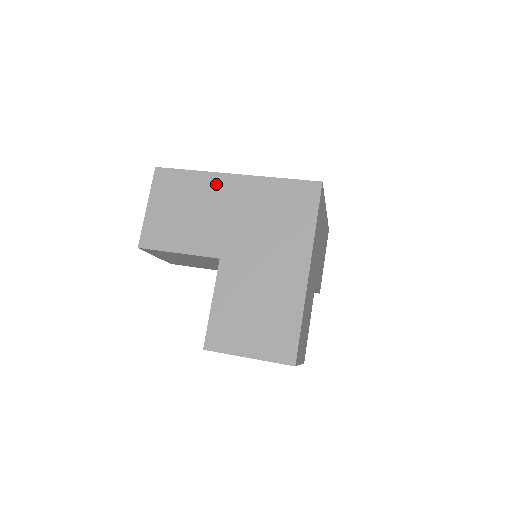
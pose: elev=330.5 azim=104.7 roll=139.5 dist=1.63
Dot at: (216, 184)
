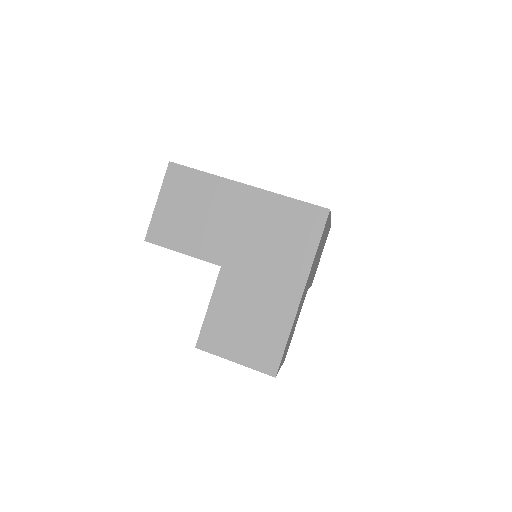
Dot at: (227, 191)
